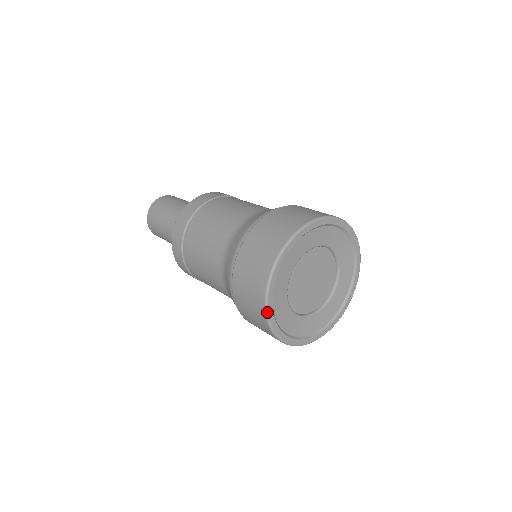
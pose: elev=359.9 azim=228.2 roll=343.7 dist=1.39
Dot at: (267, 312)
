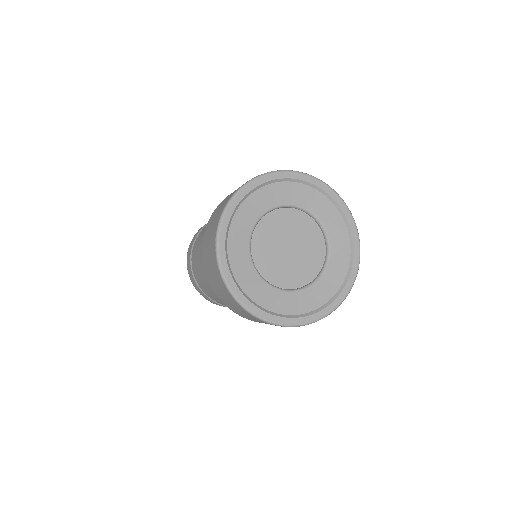
Dot at: (232, 294)
